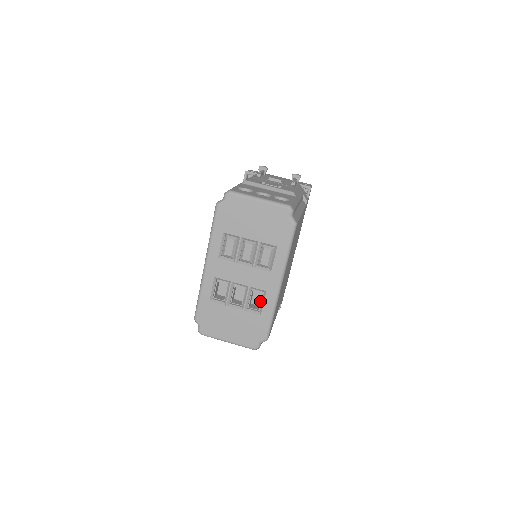
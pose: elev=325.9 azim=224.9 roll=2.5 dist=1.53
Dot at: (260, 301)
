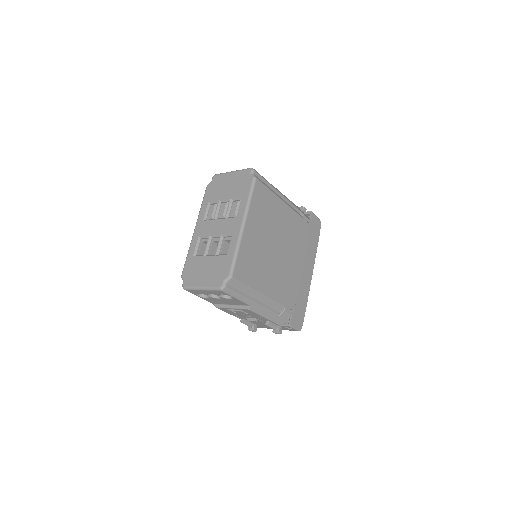
Dot at: occluded
